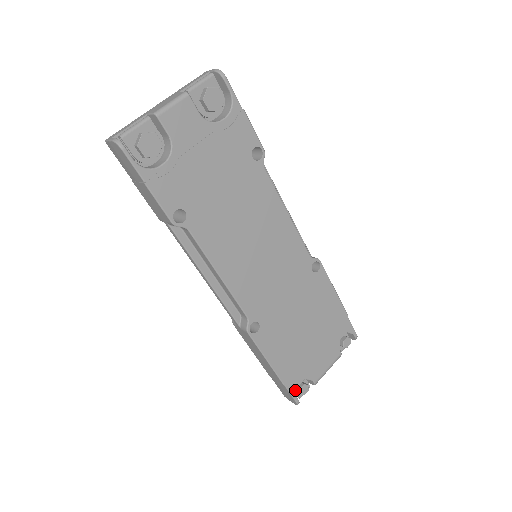
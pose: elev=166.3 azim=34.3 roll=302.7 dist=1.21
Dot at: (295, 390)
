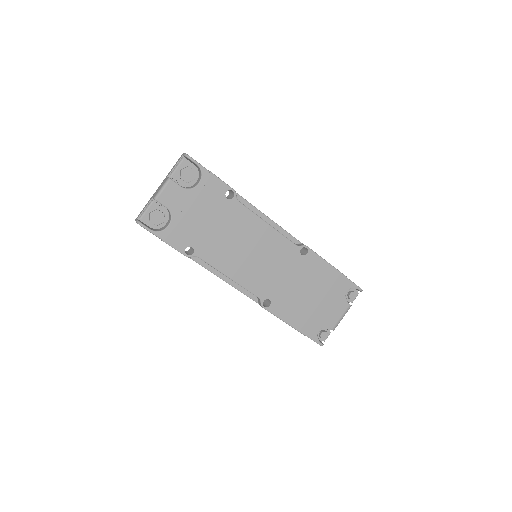
Dot at: (316, 337)
